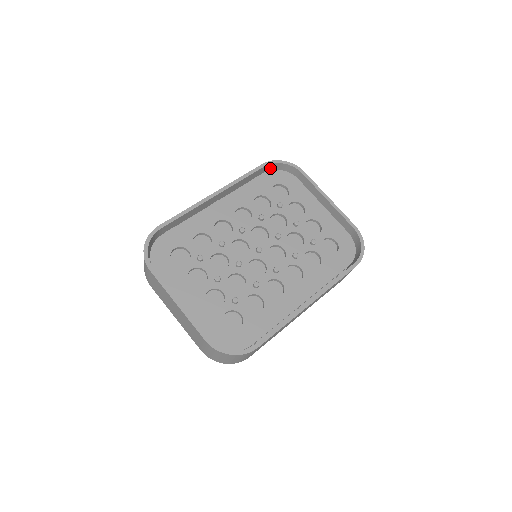
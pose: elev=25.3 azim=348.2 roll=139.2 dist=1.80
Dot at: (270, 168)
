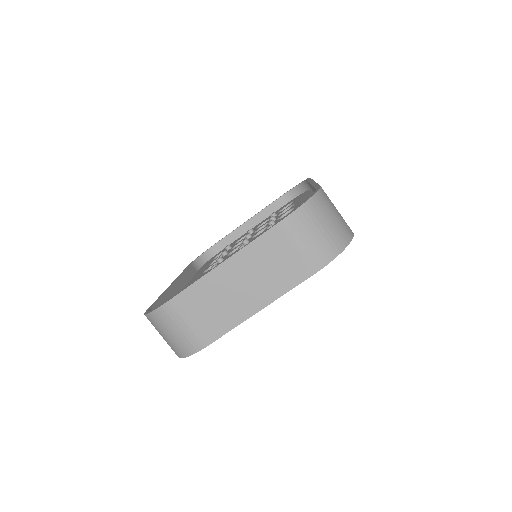
Dot at: (199, 268)
